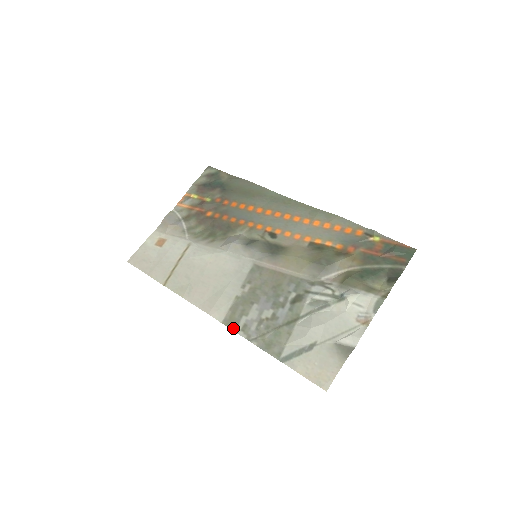
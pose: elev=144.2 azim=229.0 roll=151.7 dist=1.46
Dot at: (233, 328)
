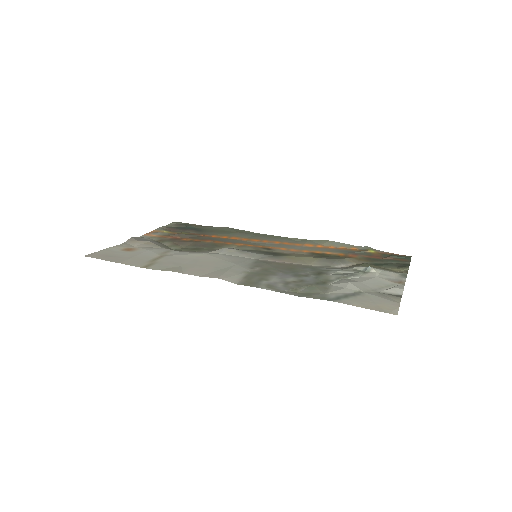
Dot at: (255, 286)
